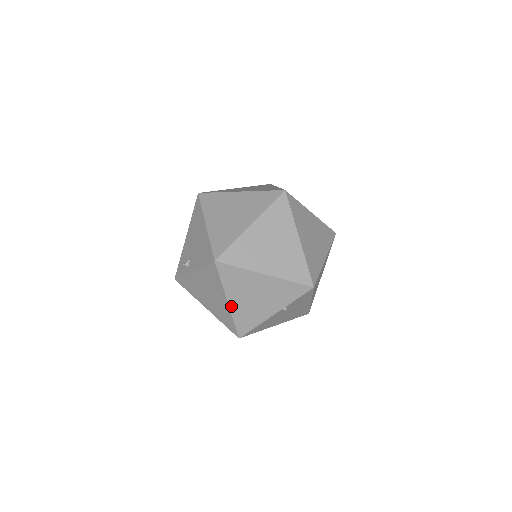
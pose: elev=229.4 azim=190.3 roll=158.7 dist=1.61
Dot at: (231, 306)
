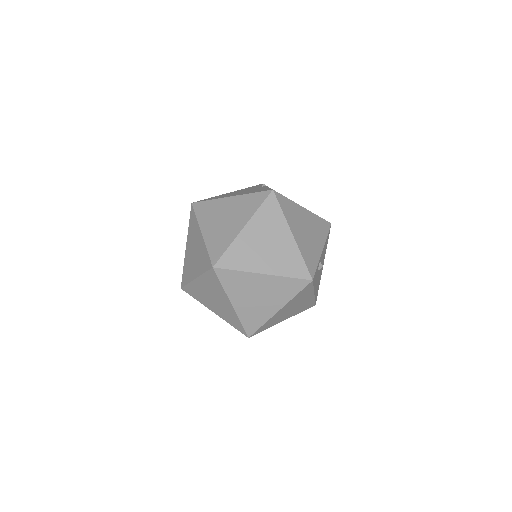
Dot at: occluded
